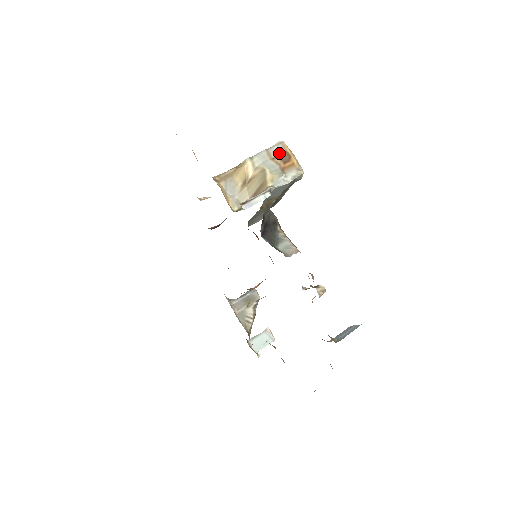
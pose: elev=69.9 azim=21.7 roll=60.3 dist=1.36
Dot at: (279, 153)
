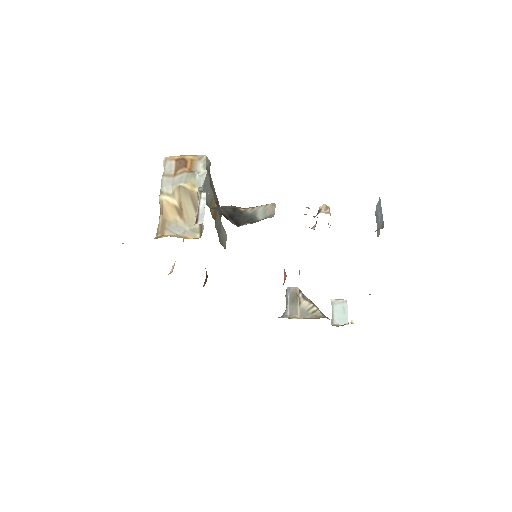
Dot at: (174, 167)
